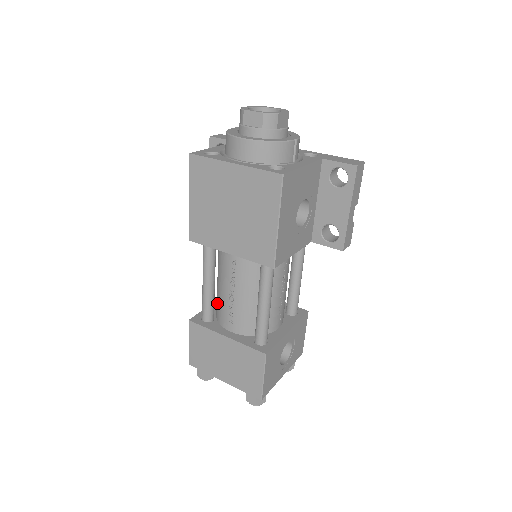
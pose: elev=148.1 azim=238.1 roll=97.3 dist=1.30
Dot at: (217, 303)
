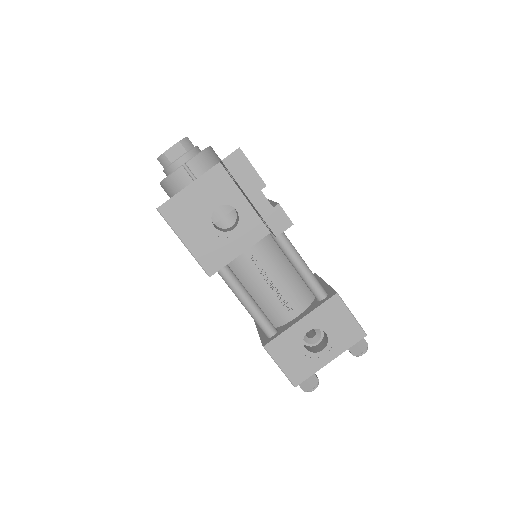
Dot at: occluded
